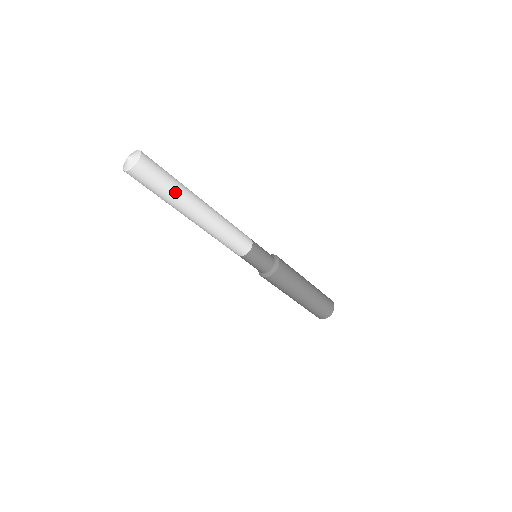
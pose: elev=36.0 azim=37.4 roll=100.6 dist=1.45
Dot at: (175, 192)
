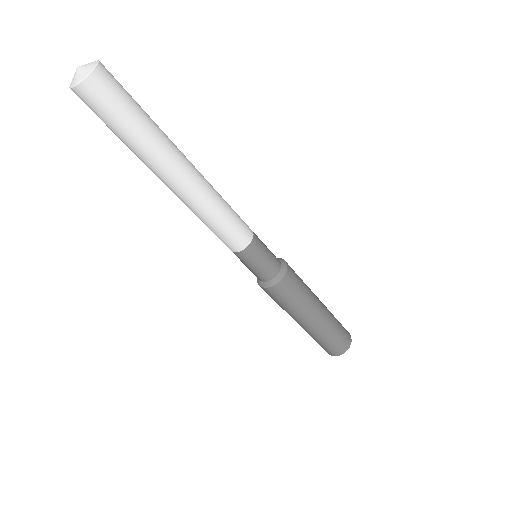
Dot at: (153, 126)
